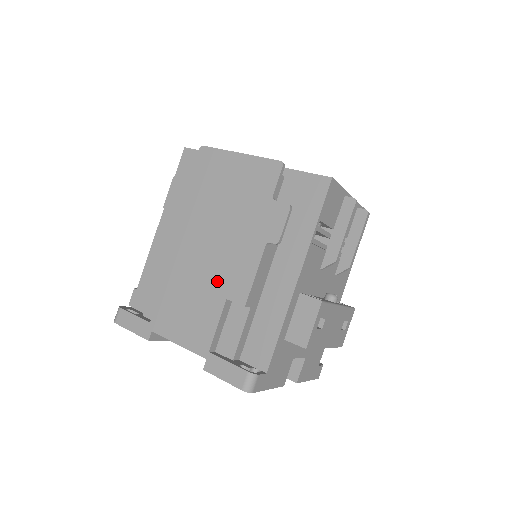
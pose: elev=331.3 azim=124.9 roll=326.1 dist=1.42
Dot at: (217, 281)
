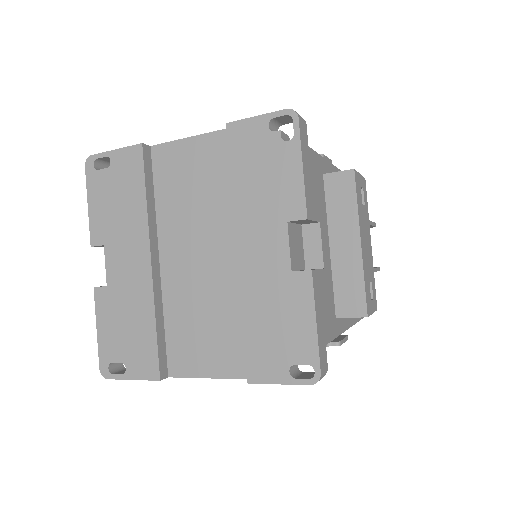
Dot at: occluded
